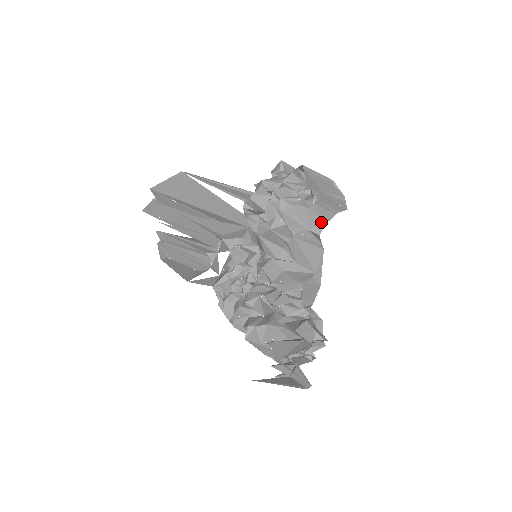
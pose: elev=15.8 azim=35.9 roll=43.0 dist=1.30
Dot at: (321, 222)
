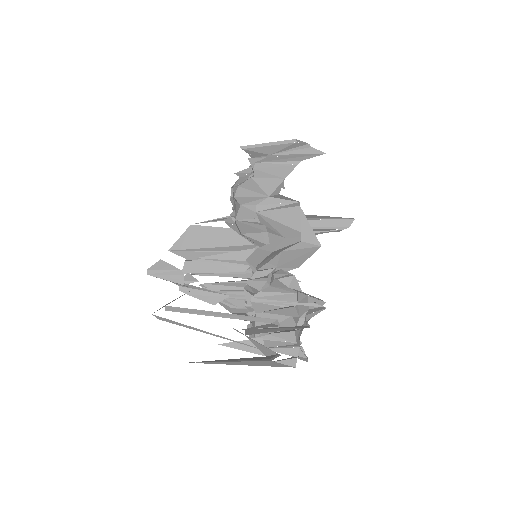
Dot at: (278, 181)
